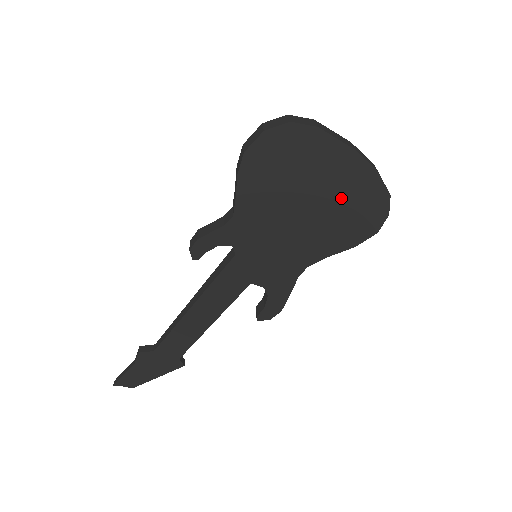
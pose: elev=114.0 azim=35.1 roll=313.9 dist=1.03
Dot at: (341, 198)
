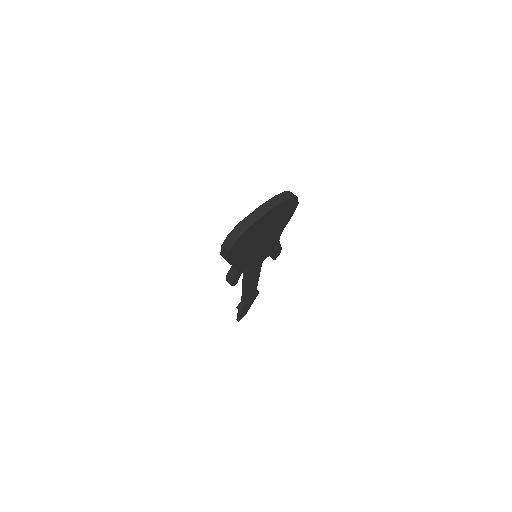
Dot at: (274, 220)
